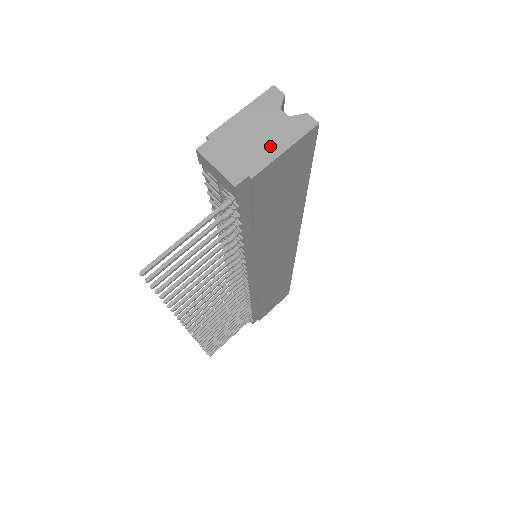
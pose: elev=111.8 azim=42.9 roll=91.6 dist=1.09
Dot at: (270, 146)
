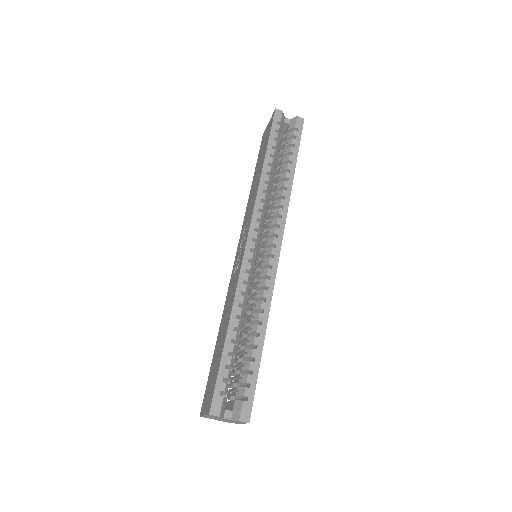
Dot at: occluded
